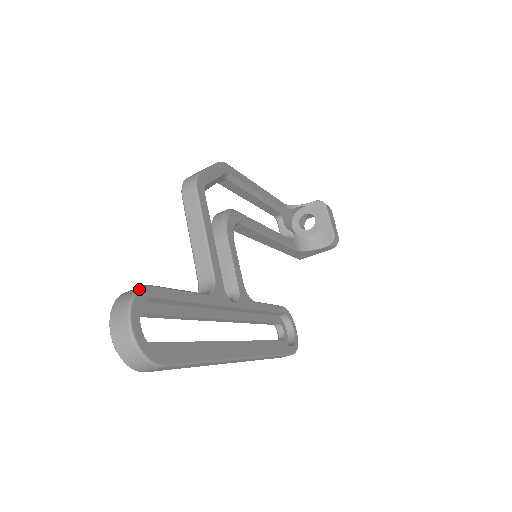
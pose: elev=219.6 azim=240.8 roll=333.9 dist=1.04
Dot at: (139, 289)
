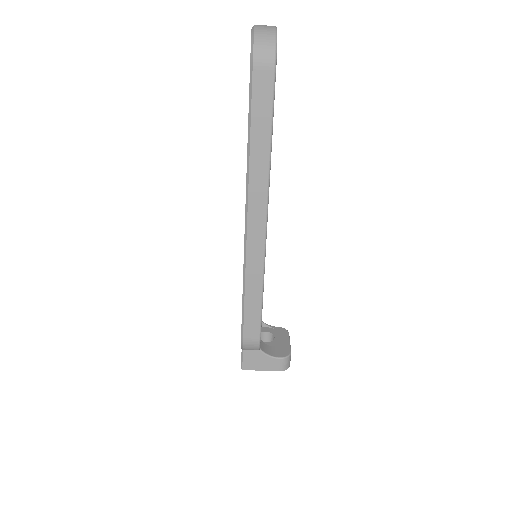
Dot at: occluded
